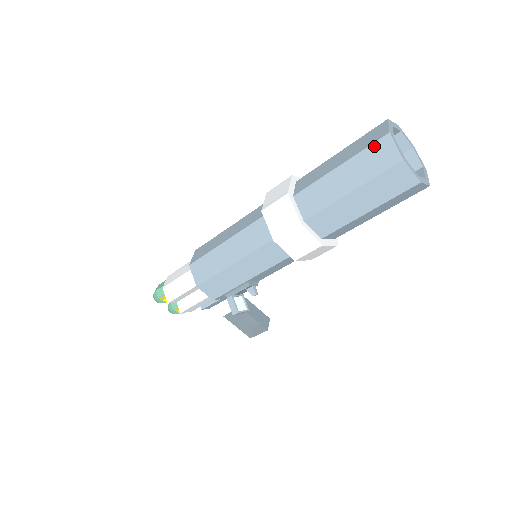
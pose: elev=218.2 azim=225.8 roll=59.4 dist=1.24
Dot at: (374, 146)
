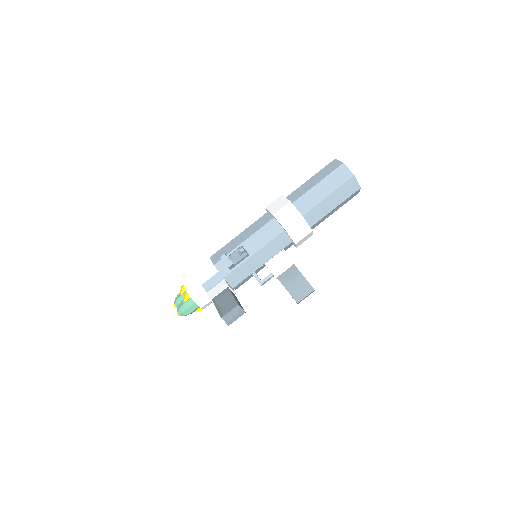
Dot at: occluded
